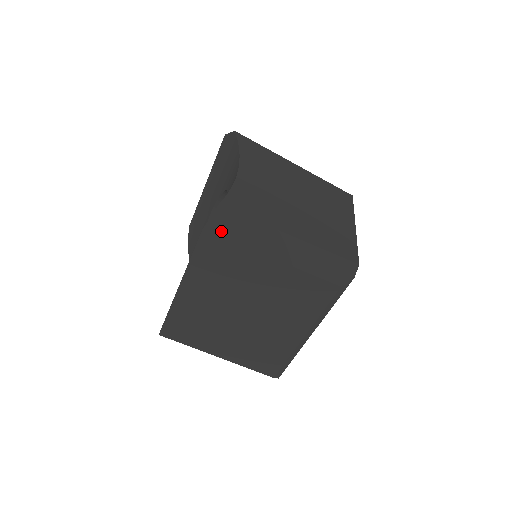
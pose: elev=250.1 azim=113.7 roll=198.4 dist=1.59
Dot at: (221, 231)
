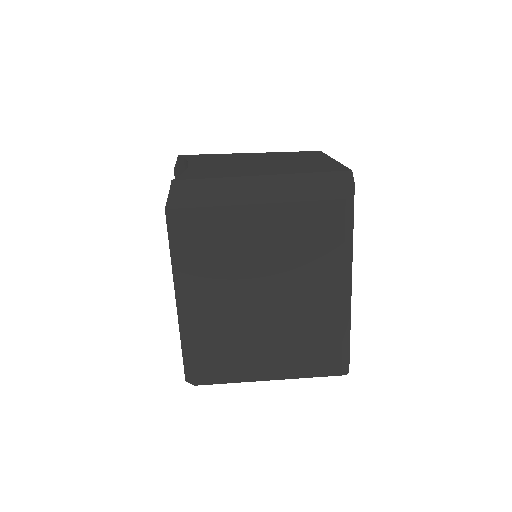
Dot at: (186, 203)
